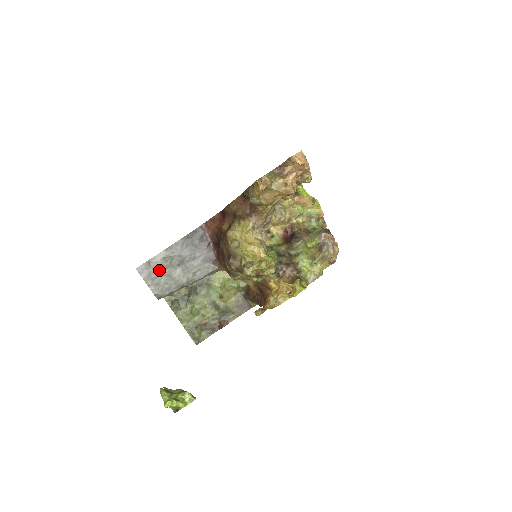
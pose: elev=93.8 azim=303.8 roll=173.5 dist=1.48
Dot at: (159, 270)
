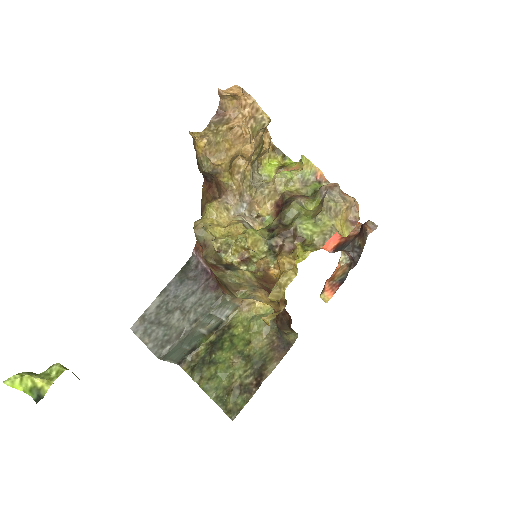
Dot at: (155, 321)
